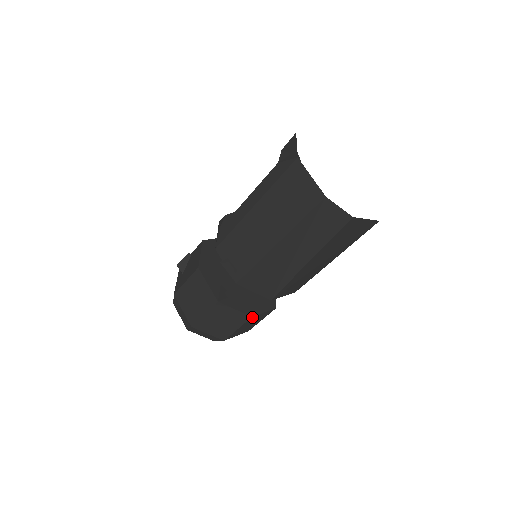
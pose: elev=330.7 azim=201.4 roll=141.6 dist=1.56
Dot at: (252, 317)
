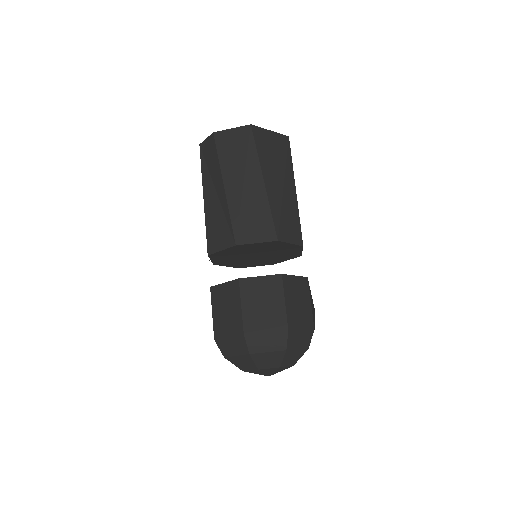
Dot at: (242, 281)
